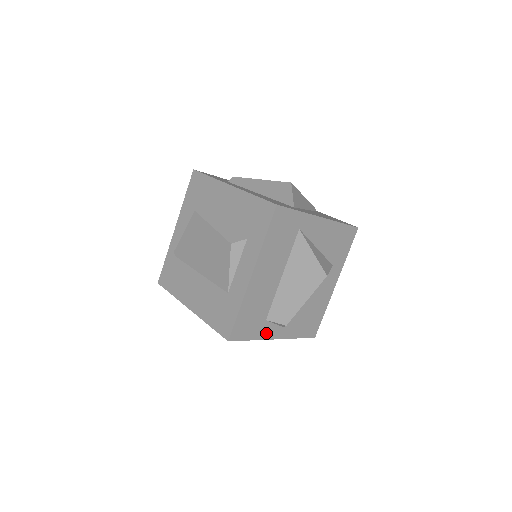
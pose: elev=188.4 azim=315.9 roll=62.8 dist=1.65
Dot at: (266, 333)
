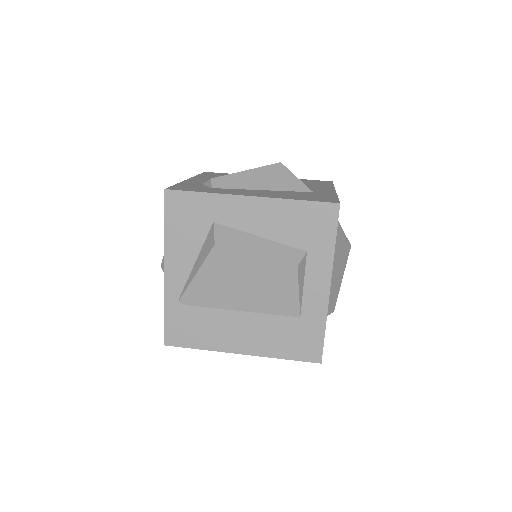
Dot at: occluded
